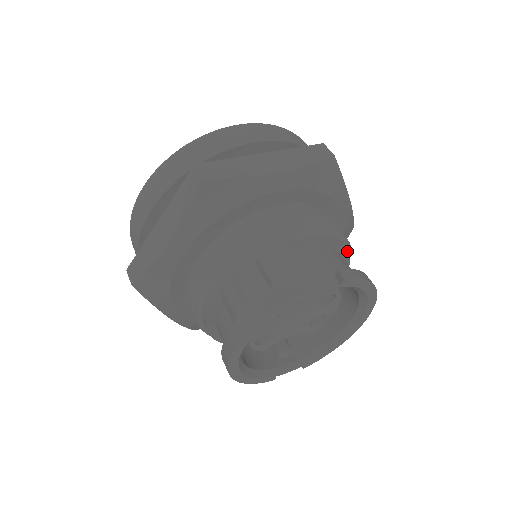
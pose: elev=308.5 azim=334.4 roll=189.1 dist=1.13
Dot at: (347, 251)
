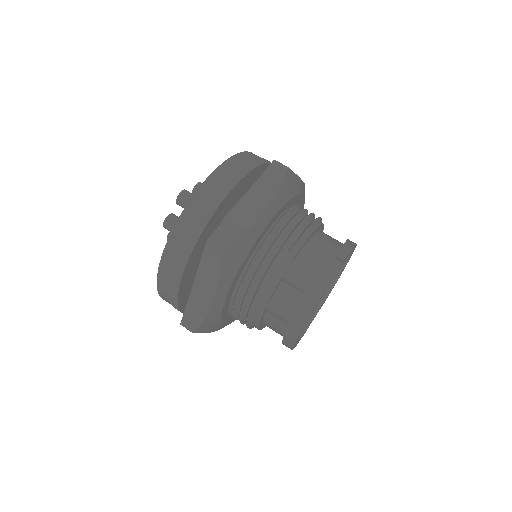
Dot at: (323, 225)
